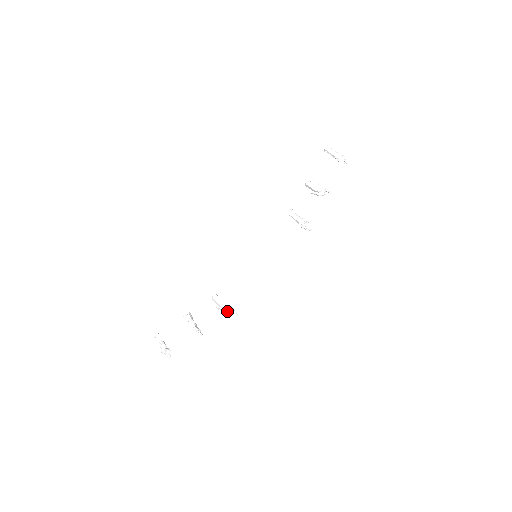
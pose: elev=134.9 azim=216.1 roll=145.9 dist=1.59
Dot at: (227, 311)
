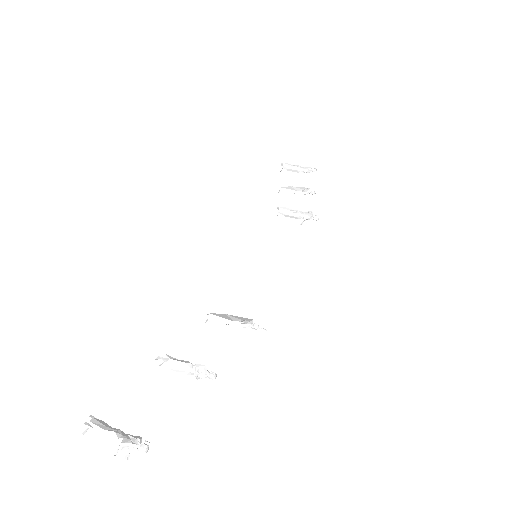
Dot at: (251, 323)
